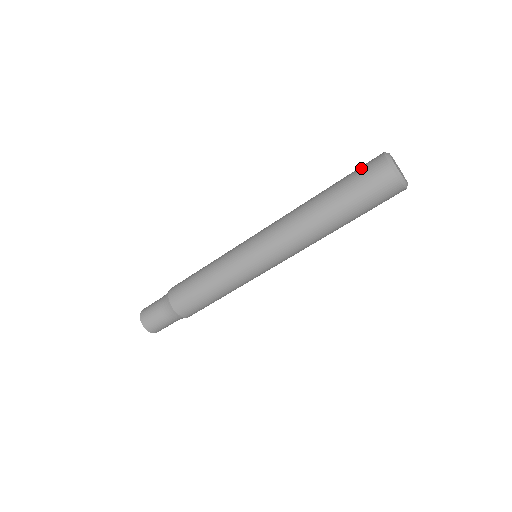
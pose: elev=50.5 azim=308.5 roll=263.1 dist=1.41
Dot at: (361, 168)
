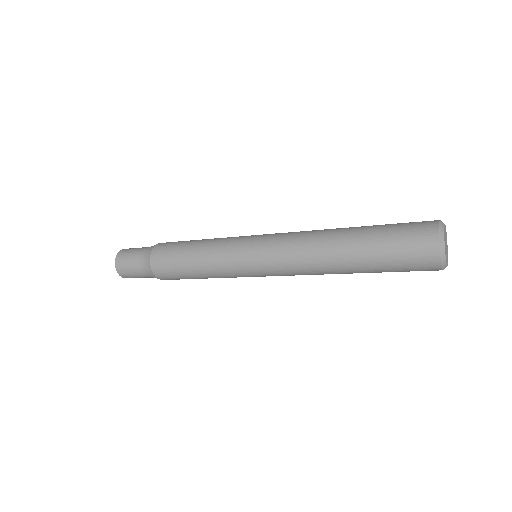
Dot at: (406, 242)
